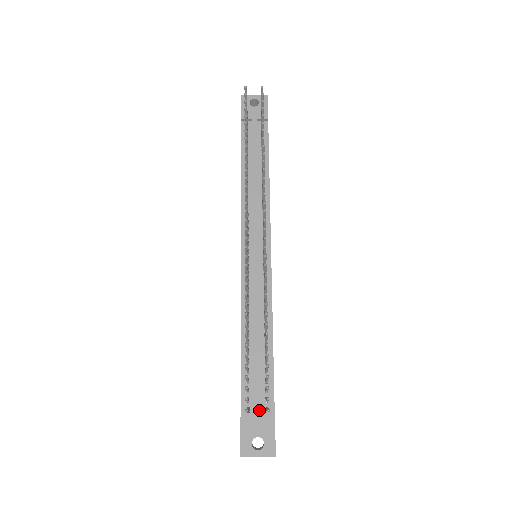
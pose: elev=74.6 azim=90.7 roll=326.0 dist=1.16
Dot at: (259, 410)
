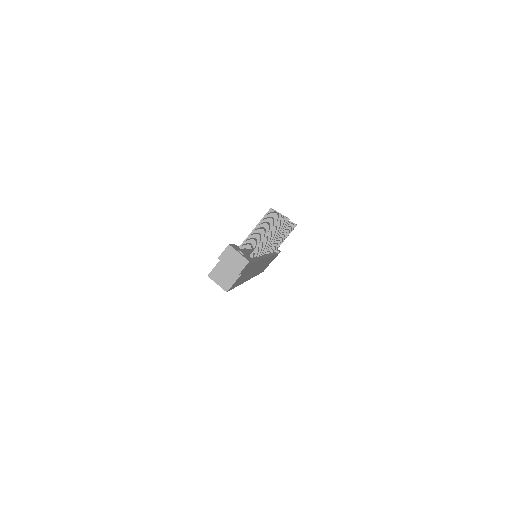
Dot at: (246, 252)
